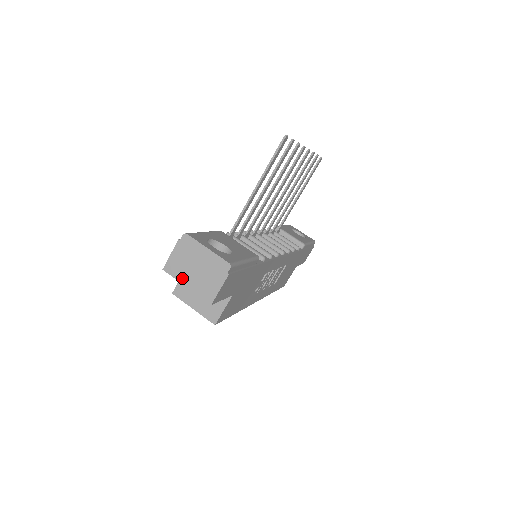
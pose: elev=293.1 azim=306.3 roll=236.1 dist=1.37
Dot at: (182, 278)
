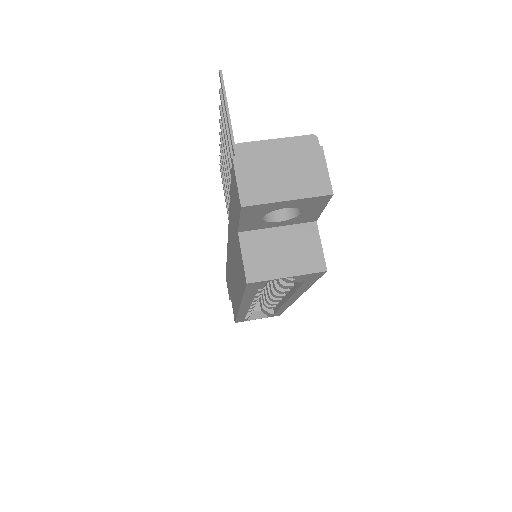
Dot at: (274, 195)
